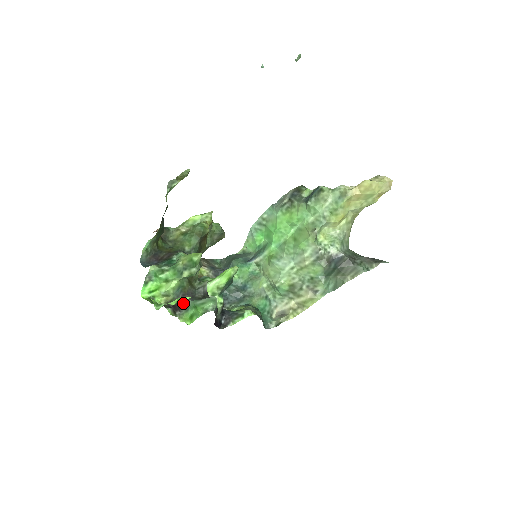
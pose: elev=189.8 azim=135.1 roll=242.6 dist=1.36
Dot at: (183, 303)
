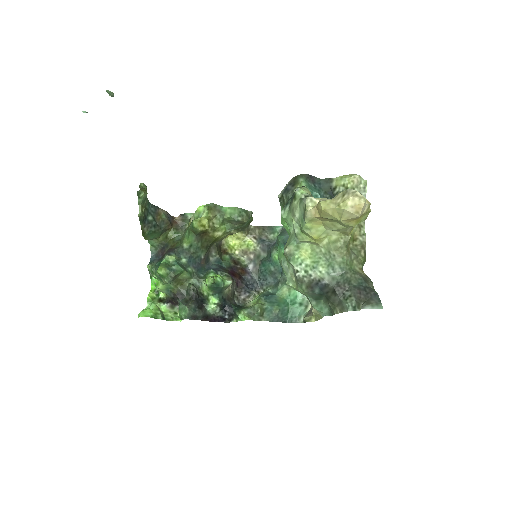
Dot at: (177, 301)
